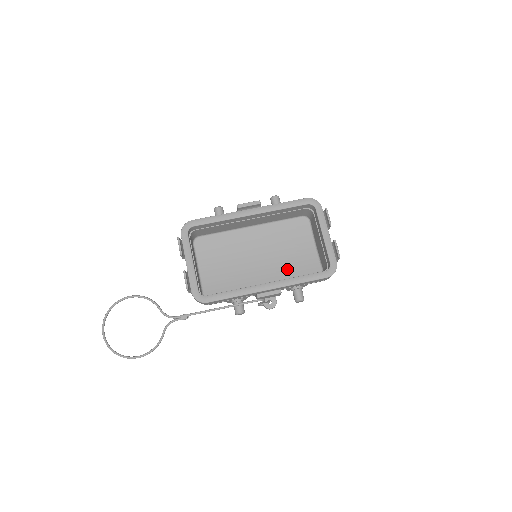
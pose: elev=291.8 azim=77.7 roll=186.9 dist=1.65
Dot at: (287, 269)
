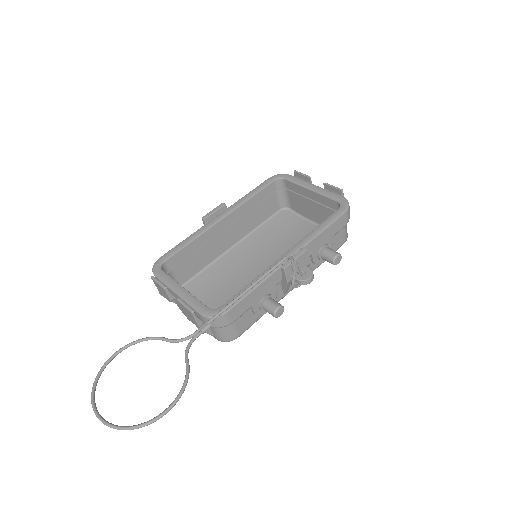
Dot at: occluded
